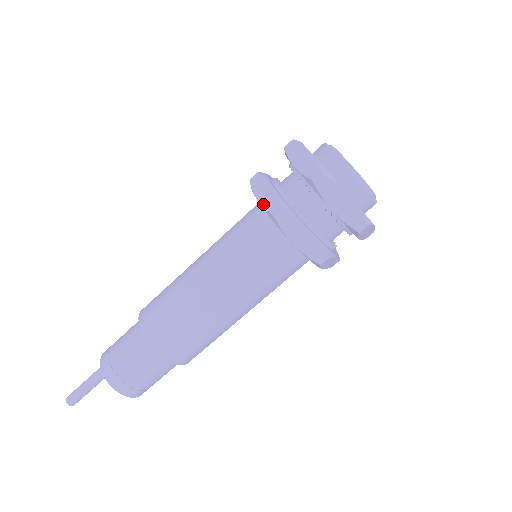
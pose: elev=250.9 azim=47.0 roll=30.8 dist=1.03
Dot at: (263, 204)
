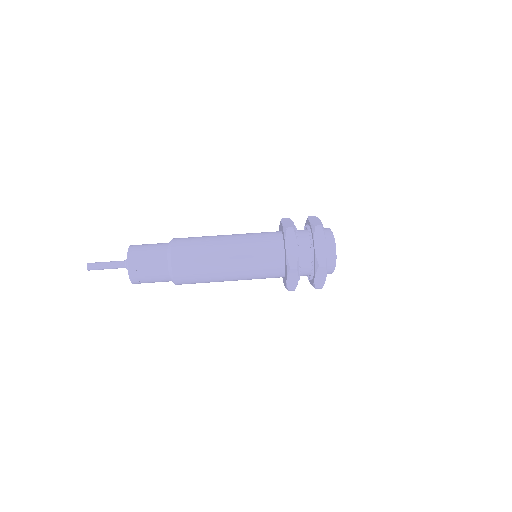
Dot at: occluded
